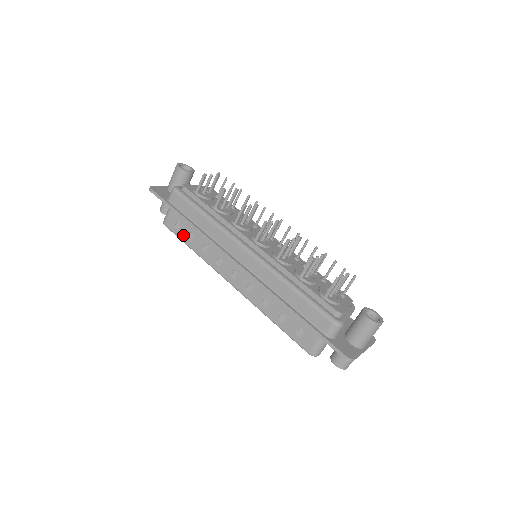
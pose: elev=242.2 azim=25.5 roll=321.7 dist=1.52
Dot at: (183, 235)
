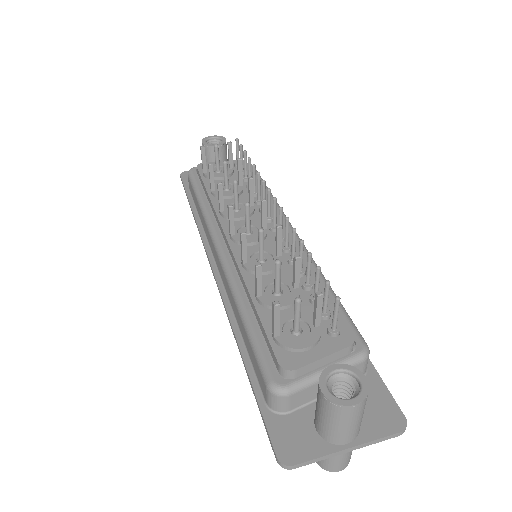
Dot at: occluded
